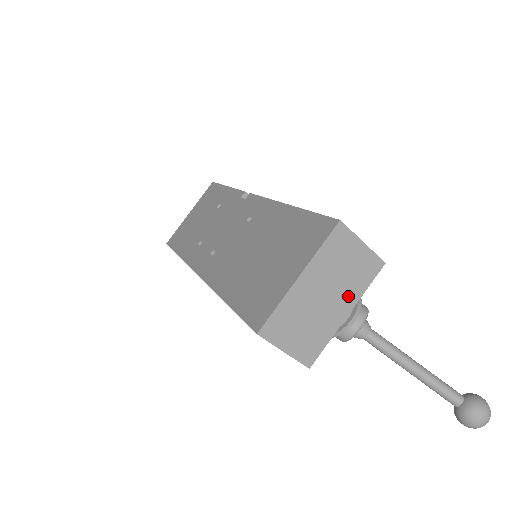
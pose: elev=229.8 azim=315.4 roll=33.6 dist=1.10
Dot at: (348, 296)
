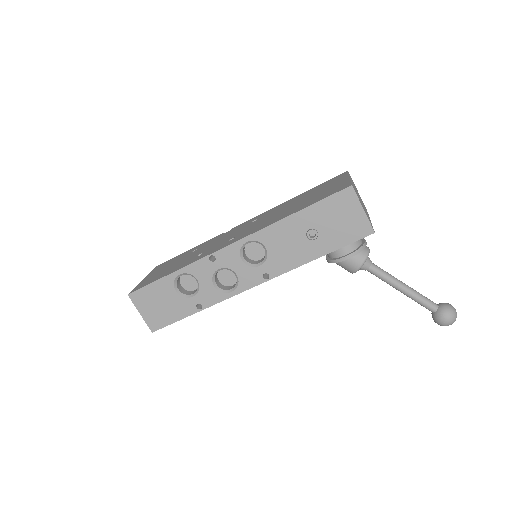
Dot at: occluded
